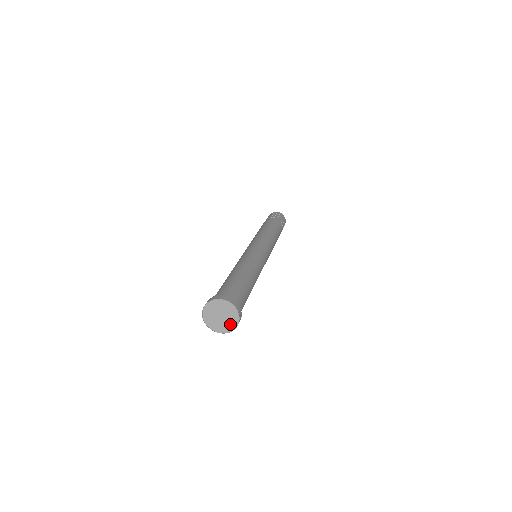
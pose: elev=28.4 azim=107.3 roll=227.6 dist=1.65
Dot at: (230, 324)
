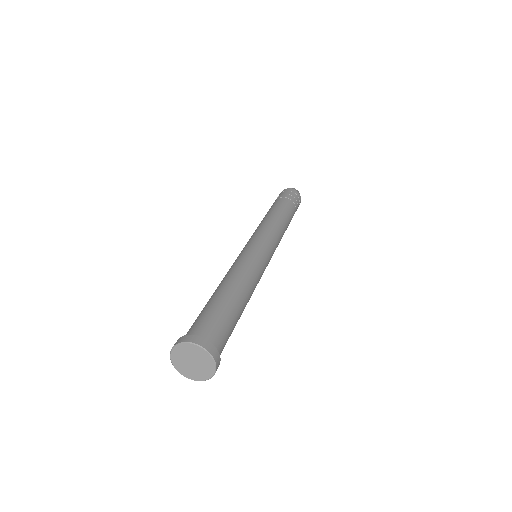
Dot at: (207, 367)
